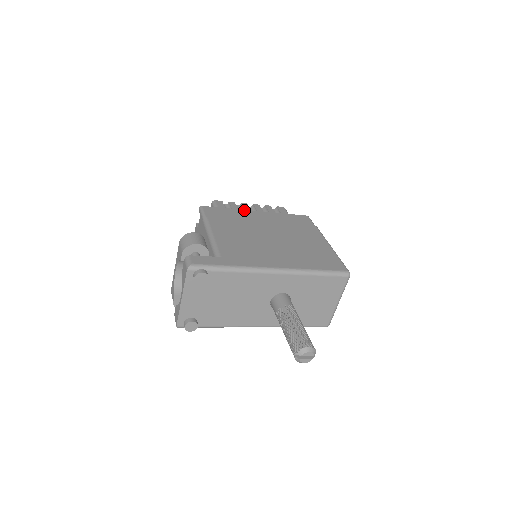
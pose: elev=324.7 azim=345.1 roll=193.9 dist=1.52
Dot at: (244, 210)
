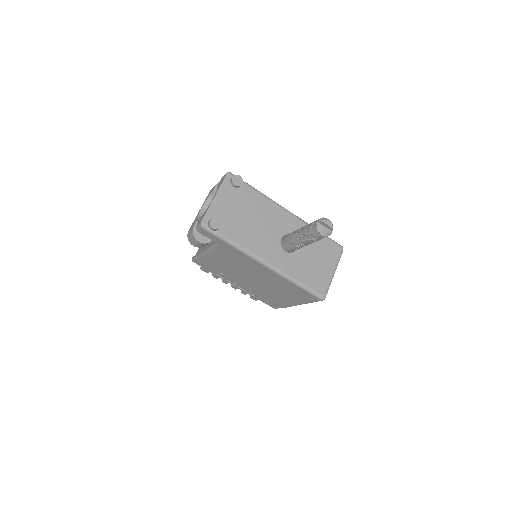
Dot at: occluded
